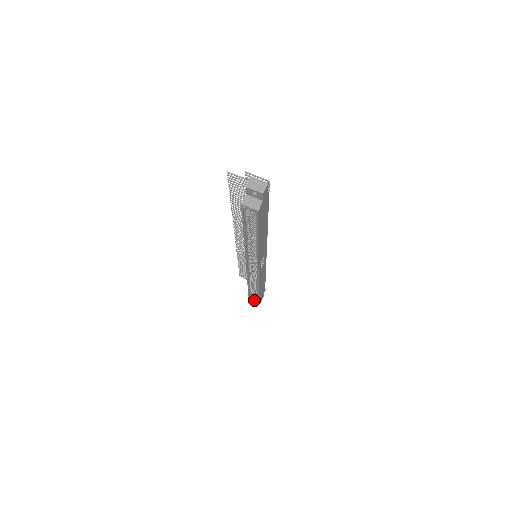
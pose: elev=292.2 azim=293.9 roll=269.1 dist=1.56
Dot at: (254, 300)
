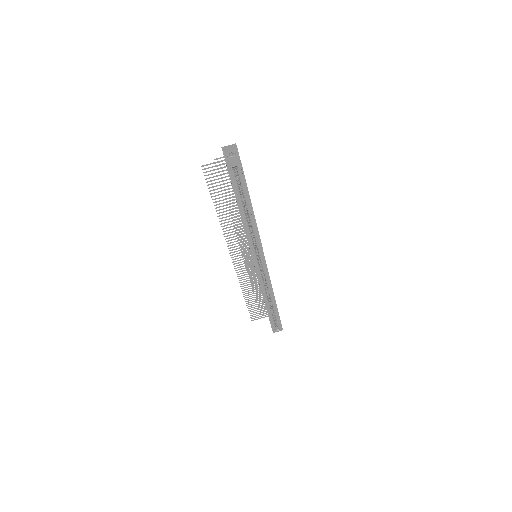
Dot at: (276, 328)
